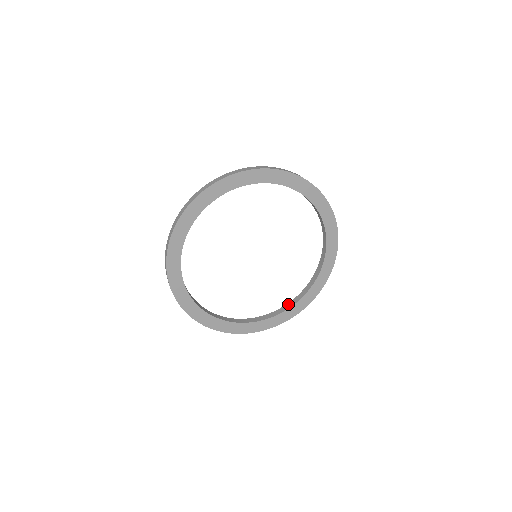
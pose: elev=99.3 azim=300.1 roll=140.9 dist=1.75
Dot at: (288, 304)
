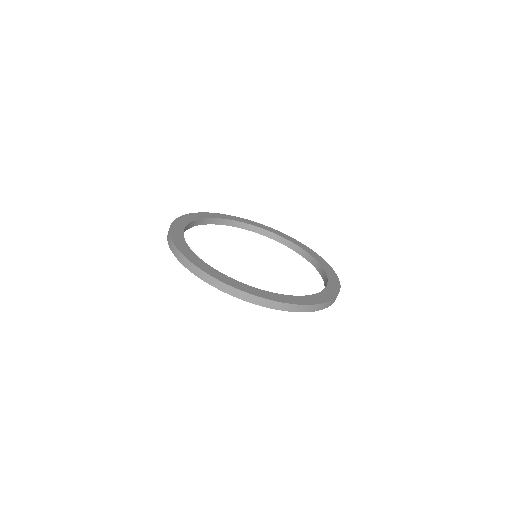
Dot at: (255, 228)
